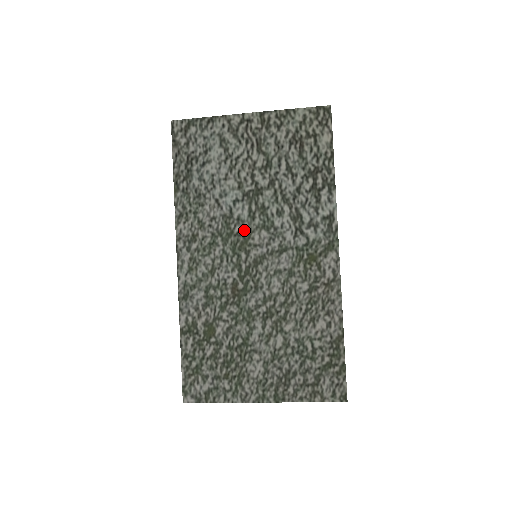
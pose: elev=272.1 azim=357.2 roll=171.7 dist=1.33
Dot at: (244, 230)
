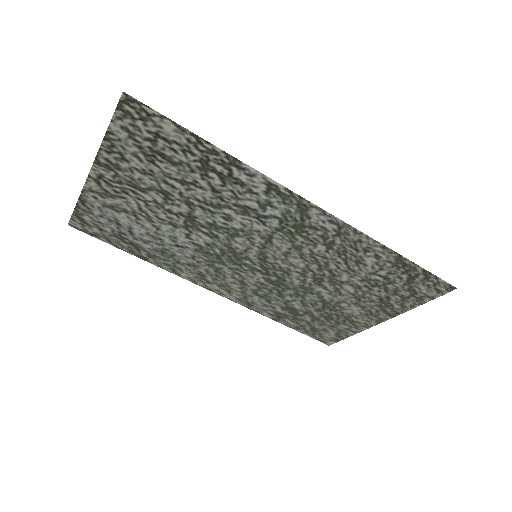
Dot at: (223, 248)
